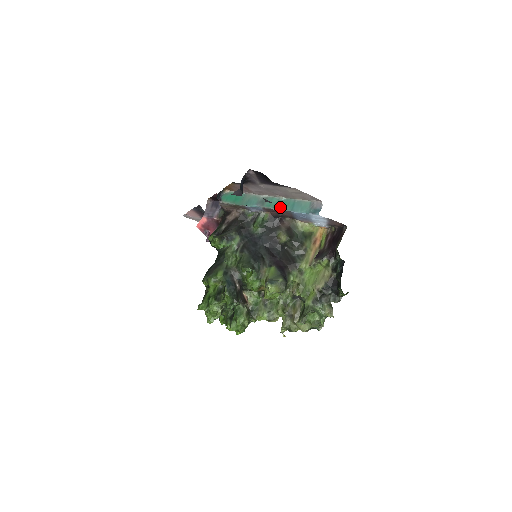
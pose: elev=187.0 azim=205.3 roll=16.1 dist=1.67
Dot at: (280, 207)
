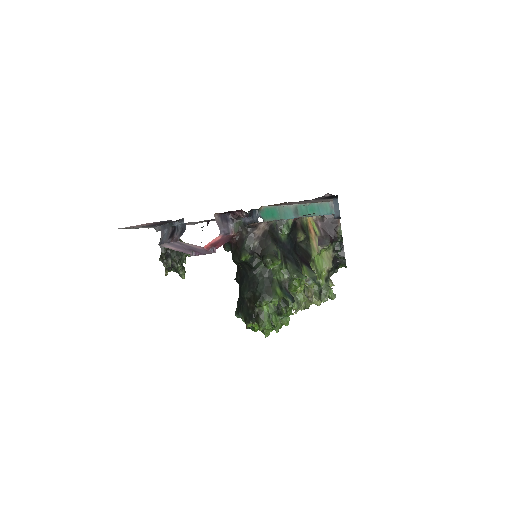
Dot at: (311, 213)
